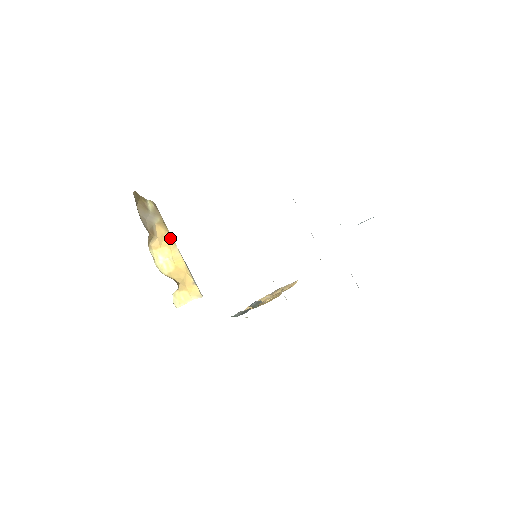
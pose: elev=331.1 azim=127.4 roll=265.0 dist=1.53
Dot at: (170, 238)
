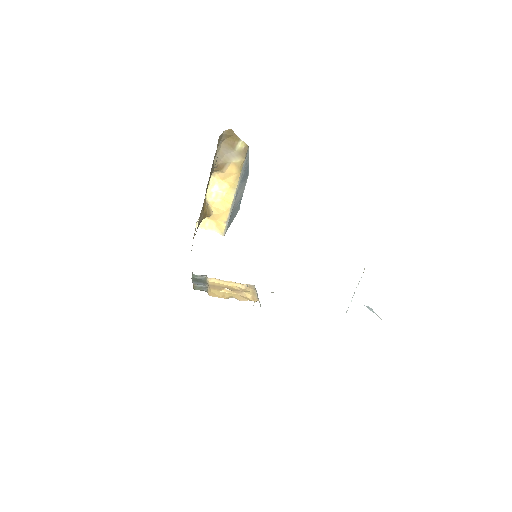
Dot at: (236, 180)
